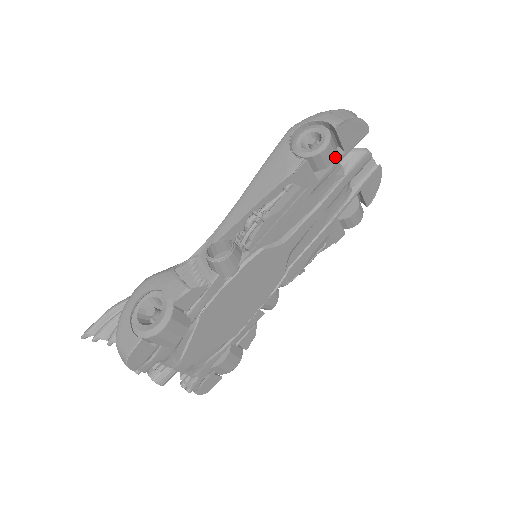
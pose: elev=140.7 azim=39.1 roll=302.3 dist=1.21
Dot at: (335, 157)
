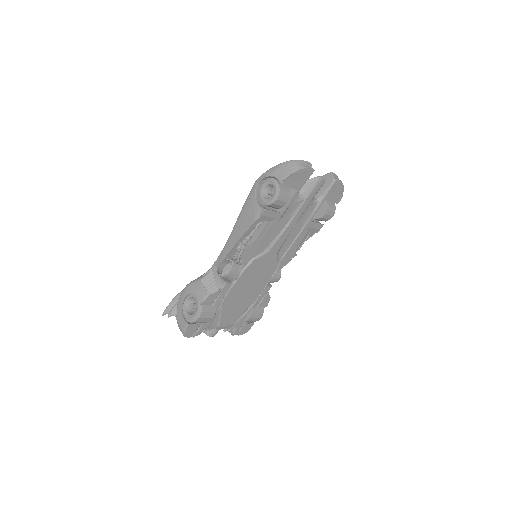
Dot at: (288, 198)
